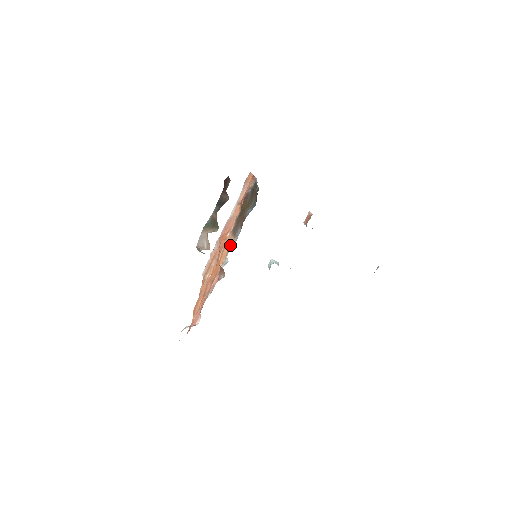
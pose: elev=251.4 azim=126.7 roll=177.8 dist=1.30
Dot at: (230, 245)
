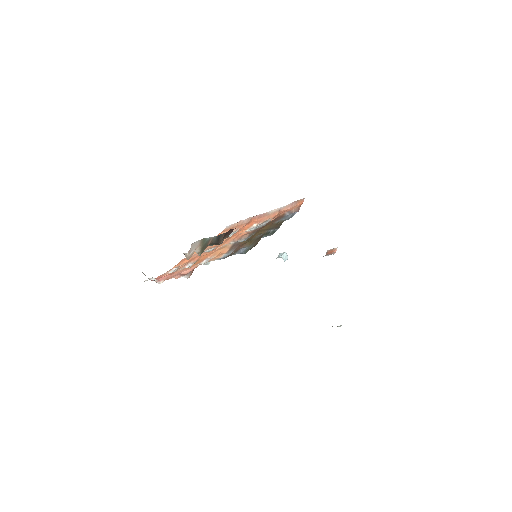
Dot at: (222, 253)
